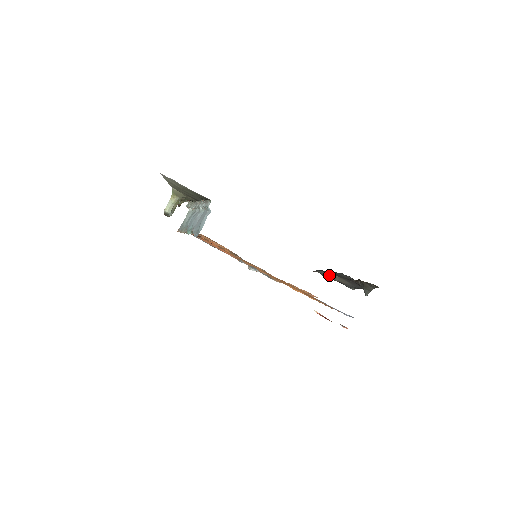
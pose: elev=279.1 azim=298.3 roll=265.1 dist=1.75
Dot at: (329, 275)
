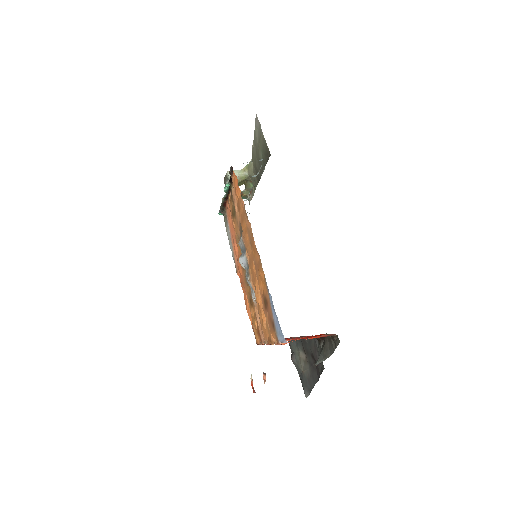
Dot at: (298, 355)
